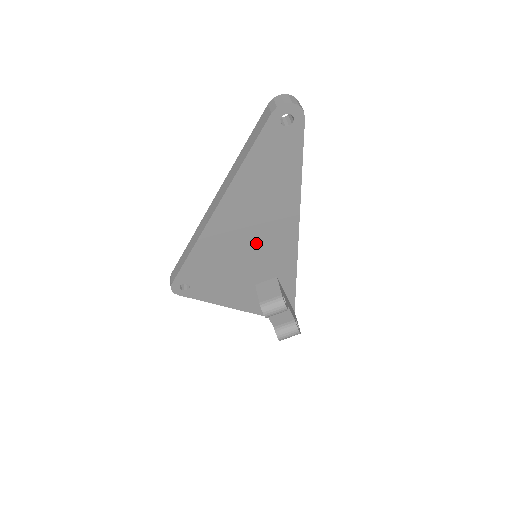
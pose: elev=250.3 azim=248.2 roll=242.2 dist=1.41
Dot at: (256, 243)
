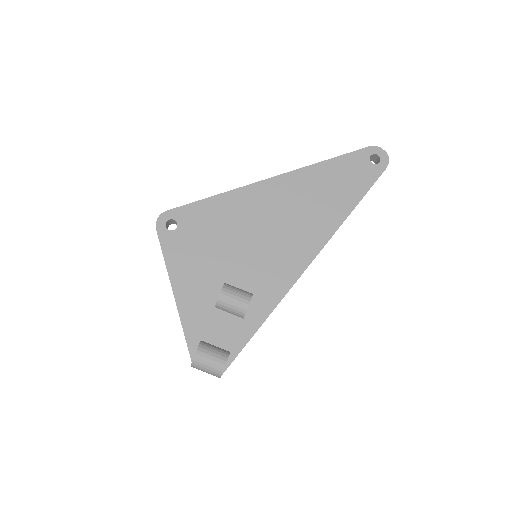
Dot at: (271, 238)
